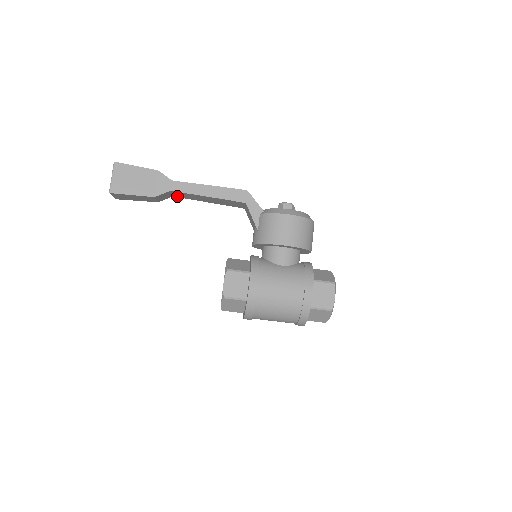
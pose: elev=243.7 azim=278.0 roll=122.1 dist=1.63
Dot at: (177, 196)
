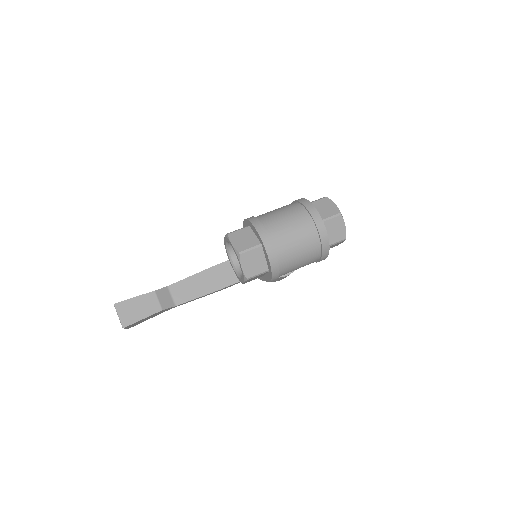
Dot at: (178, 302)
